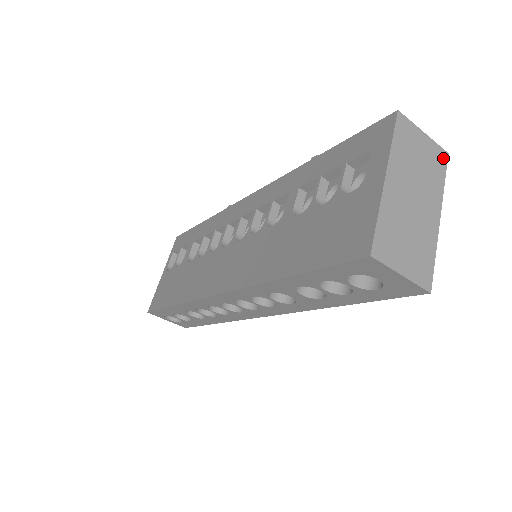
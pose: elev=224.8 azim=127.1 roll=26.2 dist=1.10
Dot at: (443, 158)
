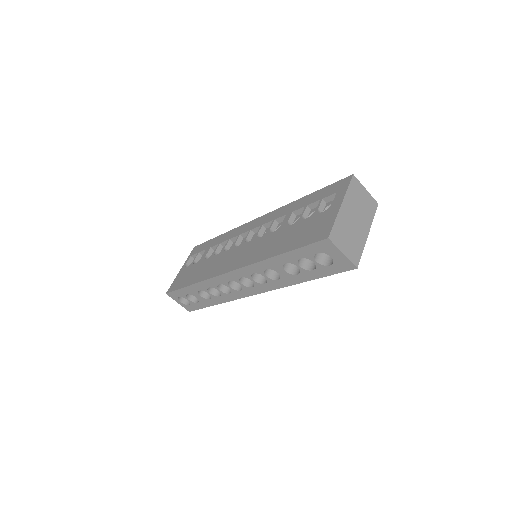
Dot at: (375, 205)
